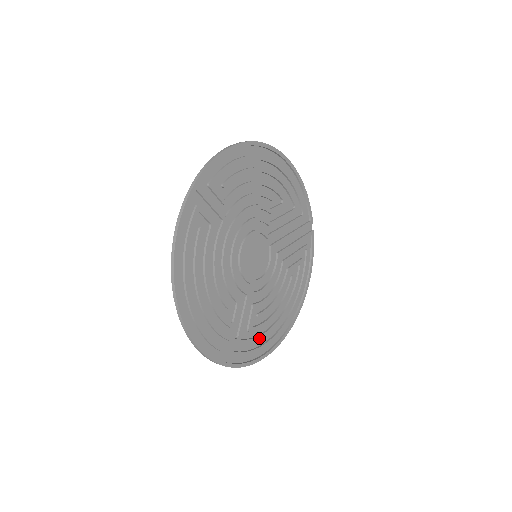
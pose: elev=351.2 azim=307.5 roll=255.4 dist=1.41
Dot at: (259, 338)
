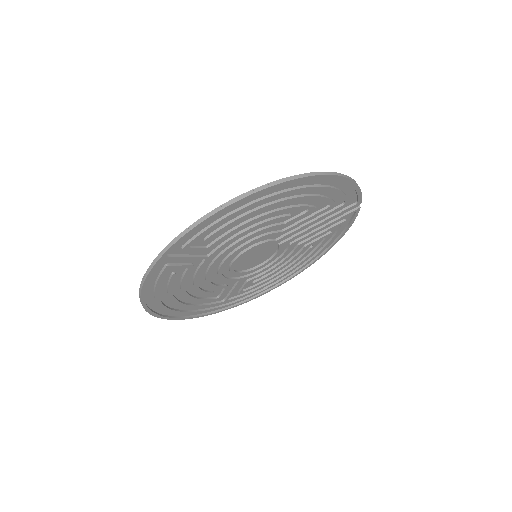
Dot at: occluded
